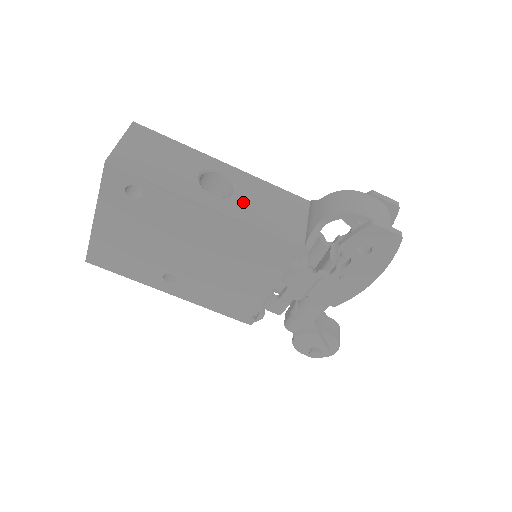
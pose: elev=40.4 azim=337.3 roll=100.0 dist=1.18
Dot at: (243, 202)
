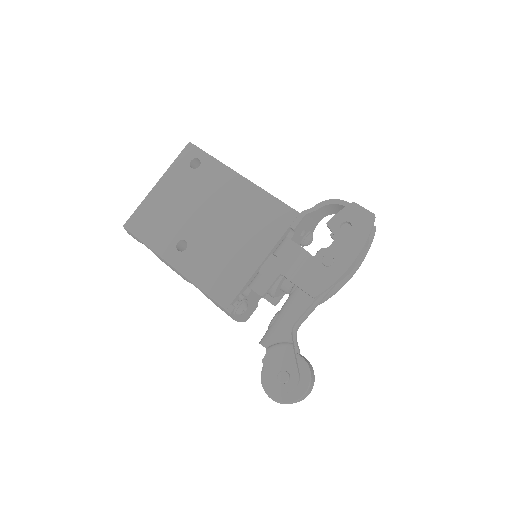
Dot at: occluded
